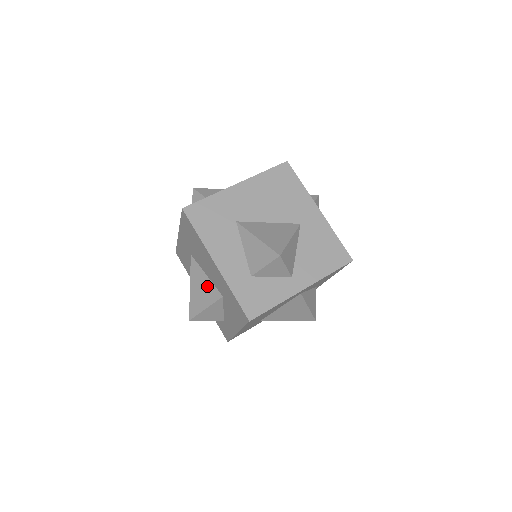
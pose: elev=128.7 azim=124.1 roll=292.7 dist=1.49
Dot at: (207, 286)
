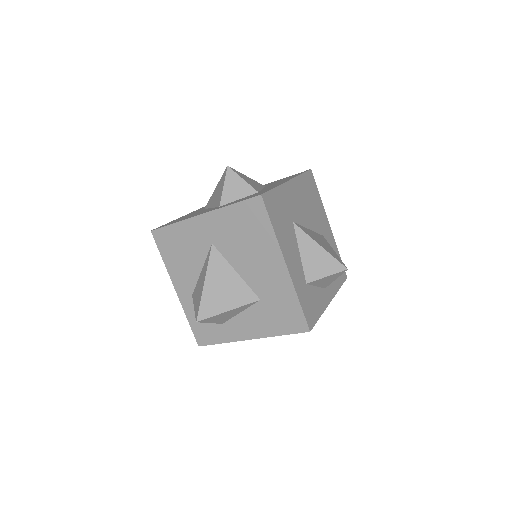
Dot at: (236, 285)
